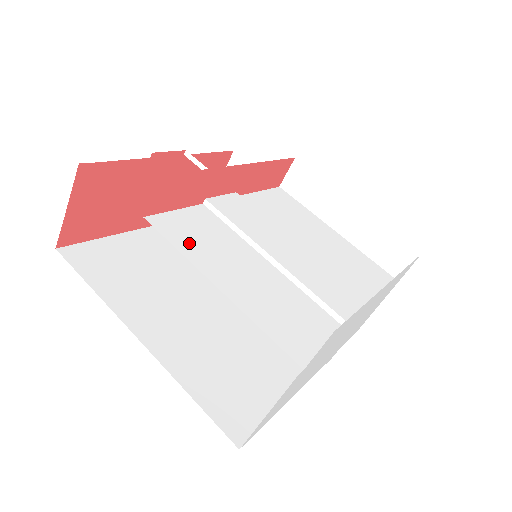
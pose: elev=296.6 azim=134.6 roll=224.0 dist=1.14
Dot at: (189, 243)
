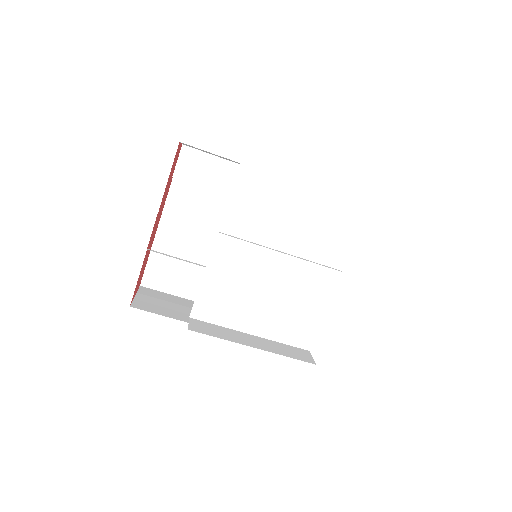
Dot at: (221, 315)
